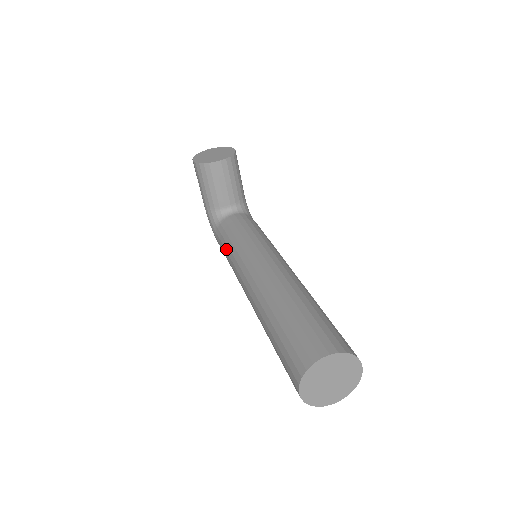
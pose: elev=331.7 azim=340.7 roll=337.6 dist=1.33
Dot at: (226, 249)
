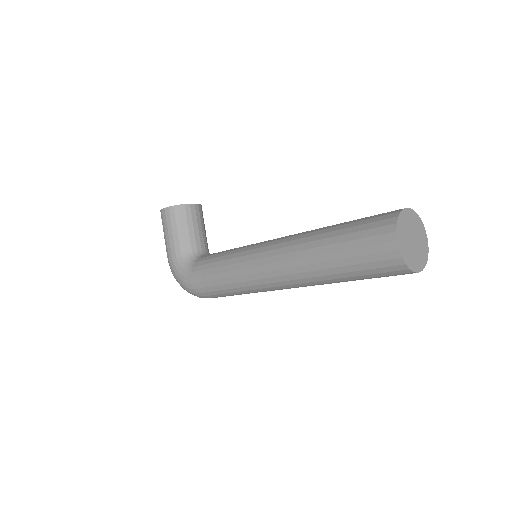
Dot at: (217, 265)
